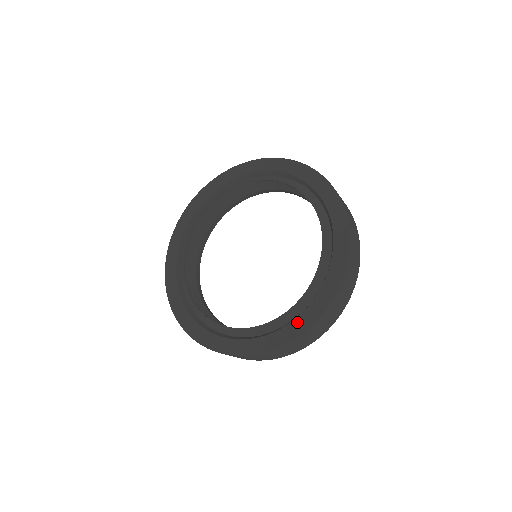
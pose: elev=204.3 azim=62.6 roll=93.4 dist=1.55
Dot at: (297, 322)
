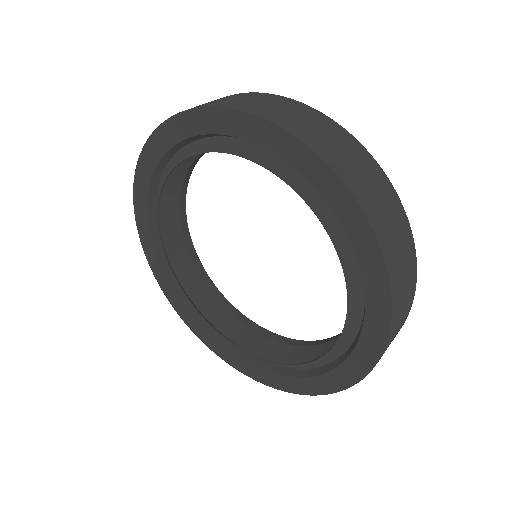
Dot at: (357, 356)
